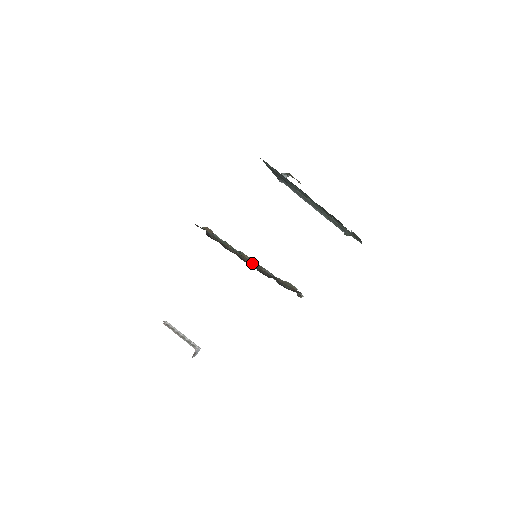
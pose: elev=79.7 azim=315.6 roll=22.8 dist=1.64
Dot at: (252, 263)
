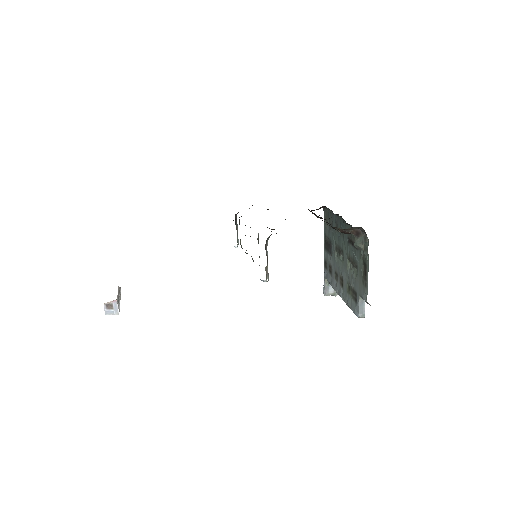
Dot at: occluded
